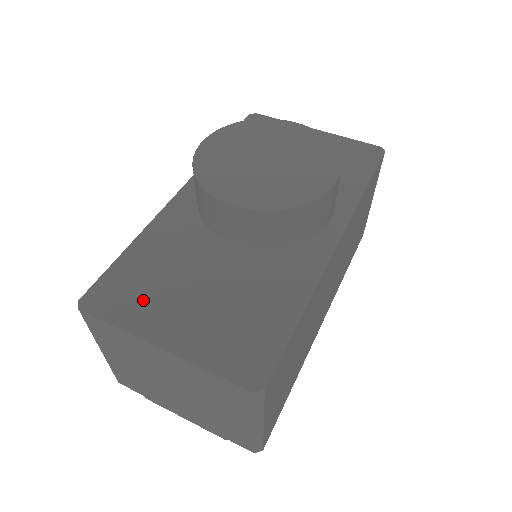
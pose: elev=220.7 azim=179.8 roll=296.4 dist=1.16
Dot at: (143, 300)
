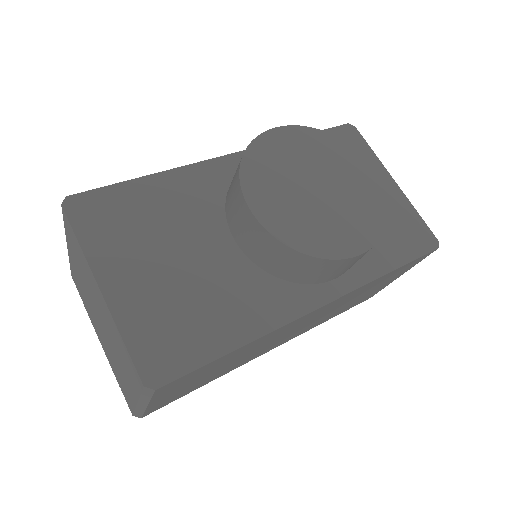
Dot at: (119, 235)
